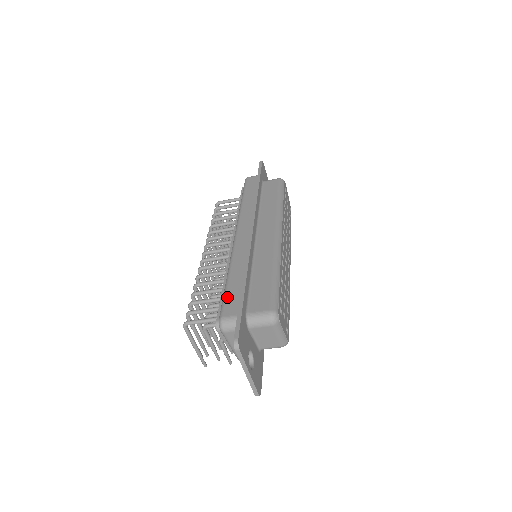
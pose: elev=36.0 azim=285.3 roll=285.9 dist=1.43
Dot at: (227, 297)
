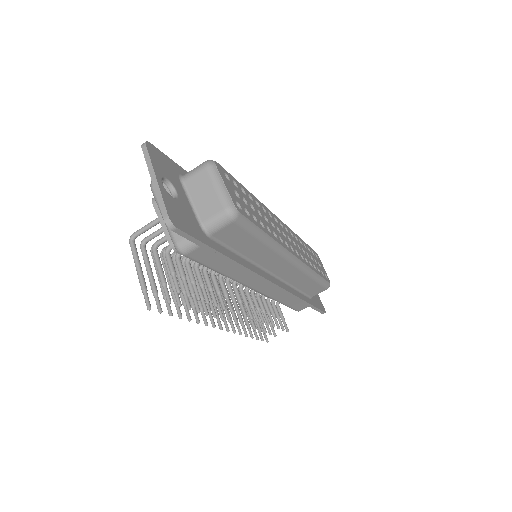
Dot at: occluded
